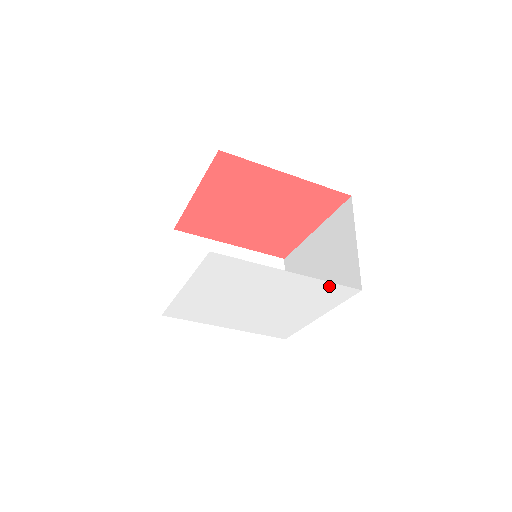
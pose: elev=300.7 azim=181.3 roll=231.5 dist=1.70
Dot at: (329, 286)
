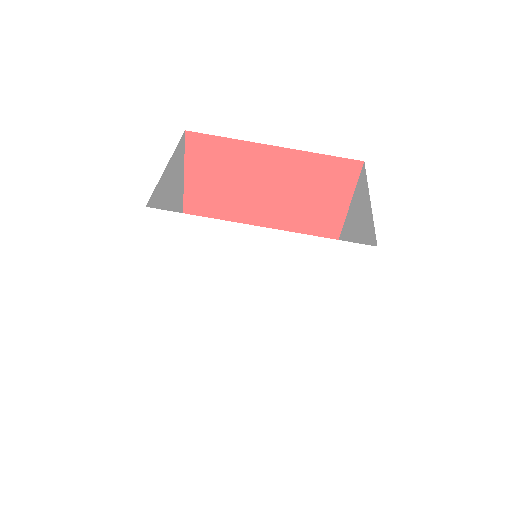
Dot at: (326, 247)
